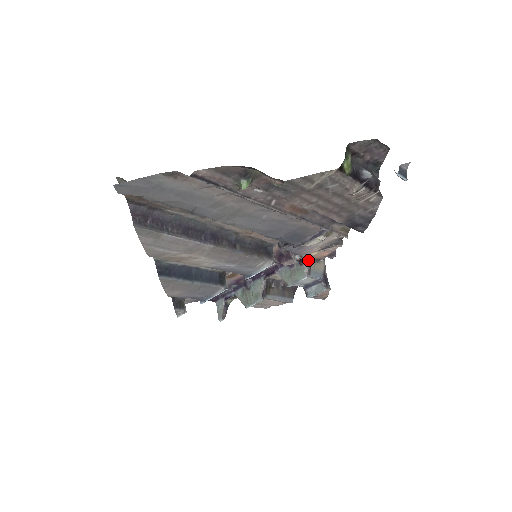
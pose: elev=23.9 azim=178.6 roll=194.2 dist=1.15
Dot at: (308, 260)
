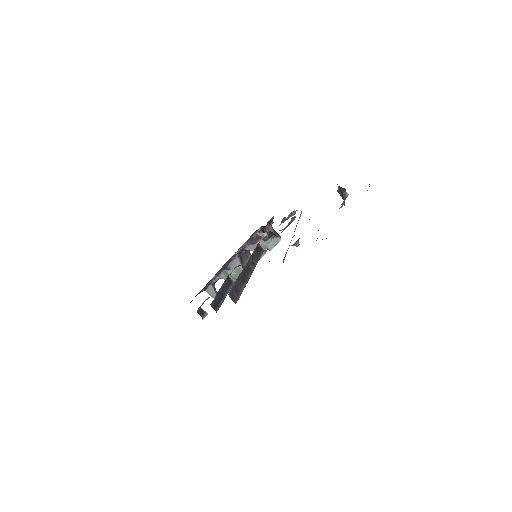
Dot at: (267, 231)
